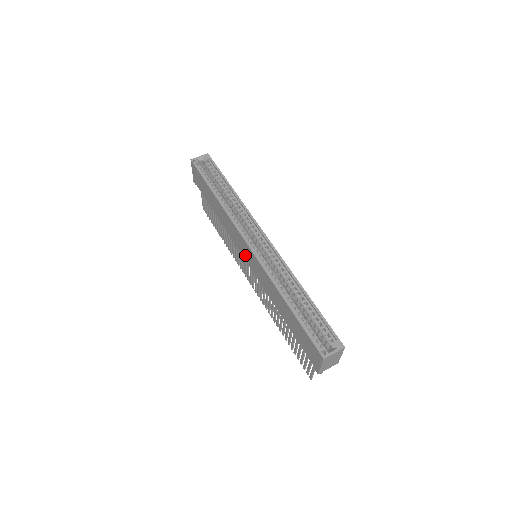
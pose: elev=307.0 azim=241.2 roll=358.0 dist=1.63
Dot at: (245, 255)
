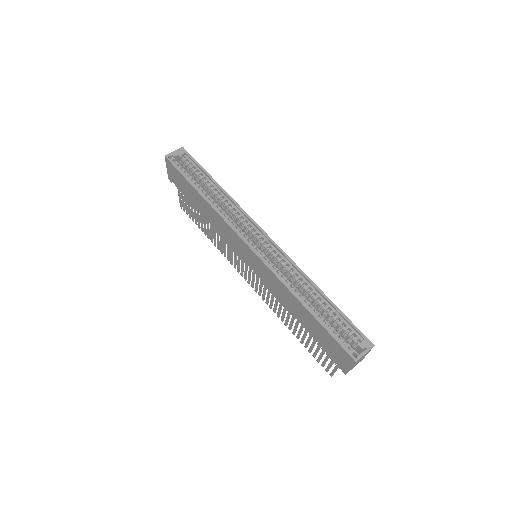
Dot at: (245, 257)
